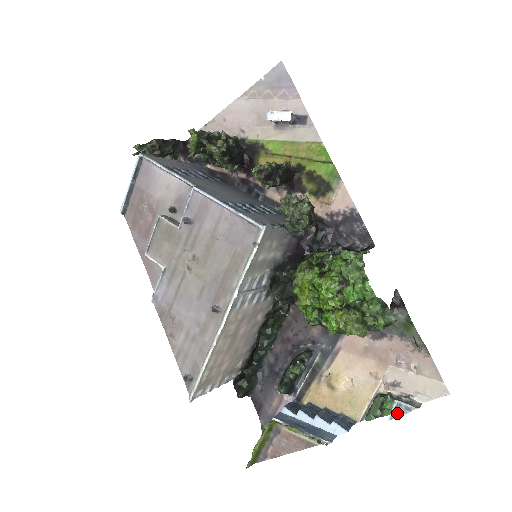
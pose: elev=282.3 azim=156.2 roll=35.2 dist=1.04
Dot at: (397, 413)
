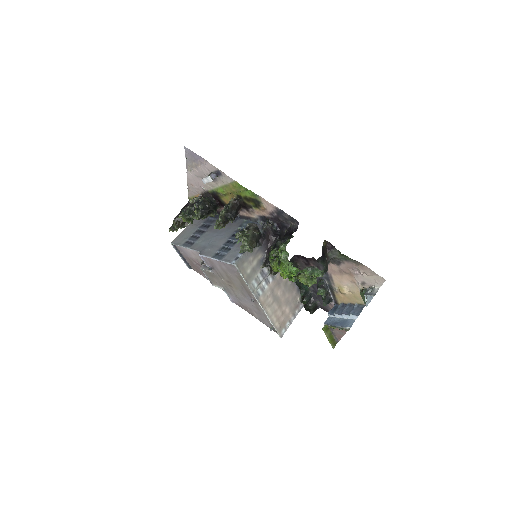
Dot at: (368, 302)
